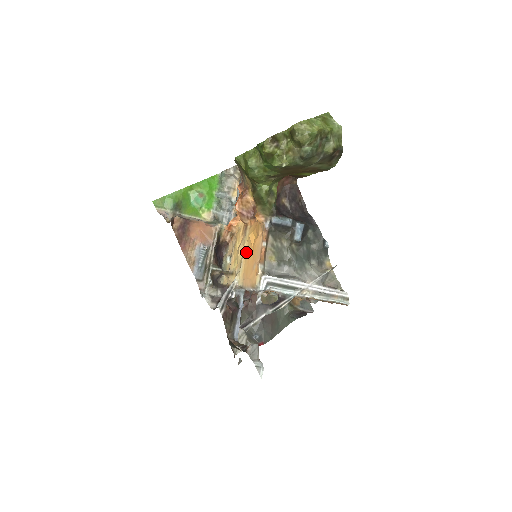
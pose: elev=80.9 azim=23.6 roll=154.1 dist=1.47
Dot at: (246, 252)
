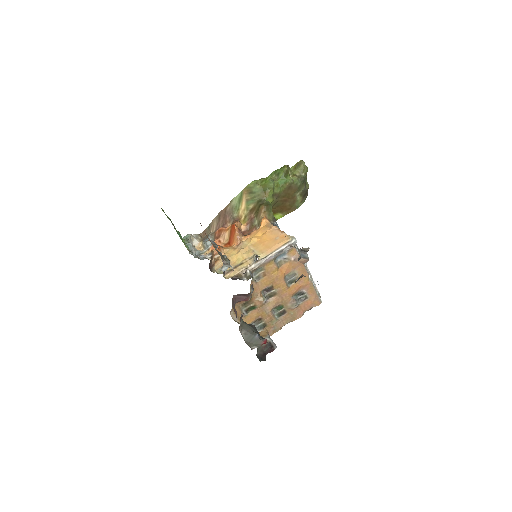
Dot at: (254, 245)
